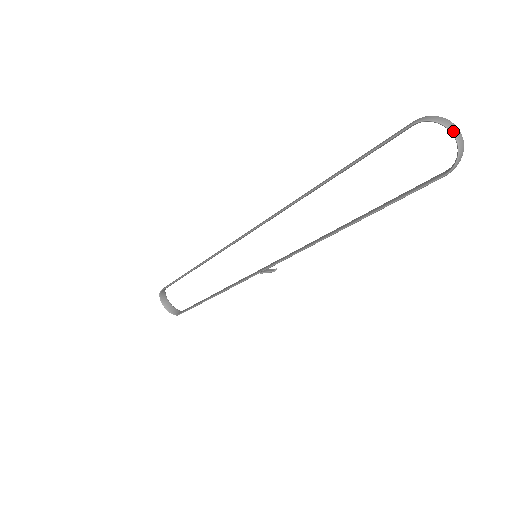
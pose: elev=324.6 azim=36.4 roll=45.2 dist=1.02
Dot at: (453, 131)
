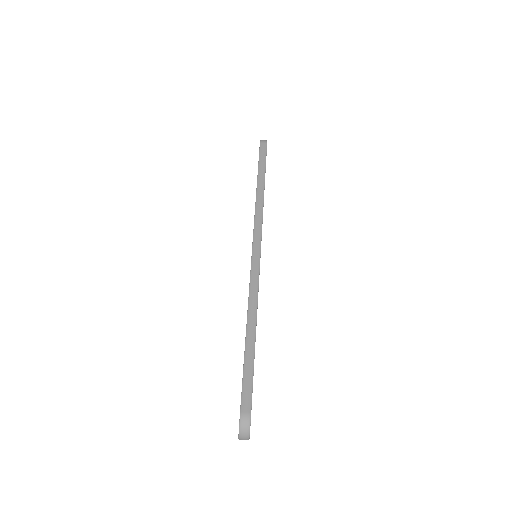
Dot at: (239, 438)
